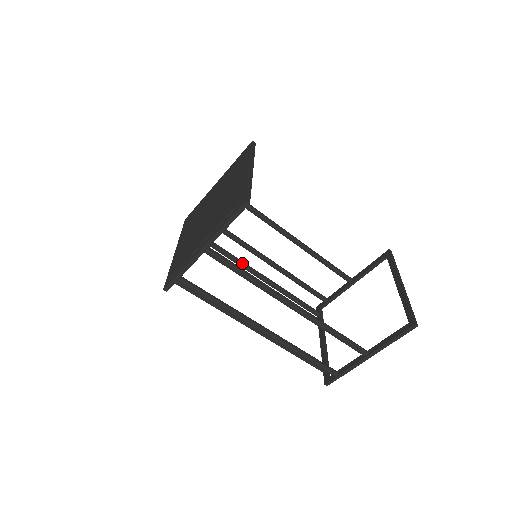
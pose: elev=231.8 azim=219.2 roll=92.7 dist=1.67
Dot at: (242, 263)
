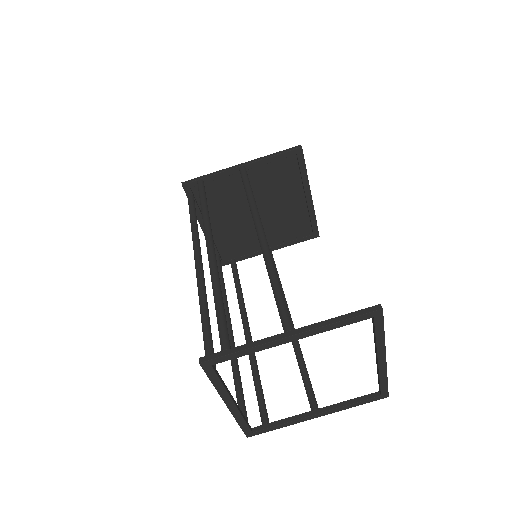
Dot at: (227, 305)
